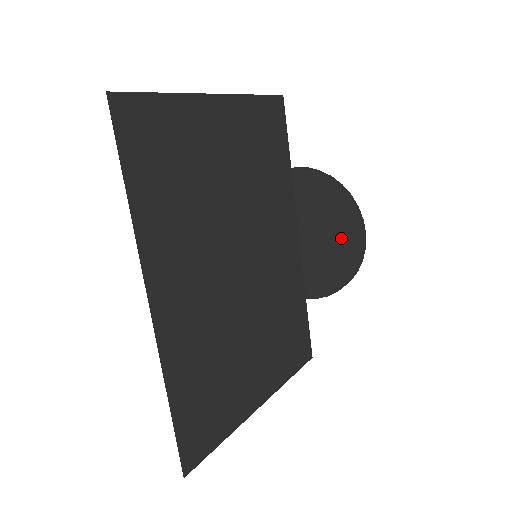
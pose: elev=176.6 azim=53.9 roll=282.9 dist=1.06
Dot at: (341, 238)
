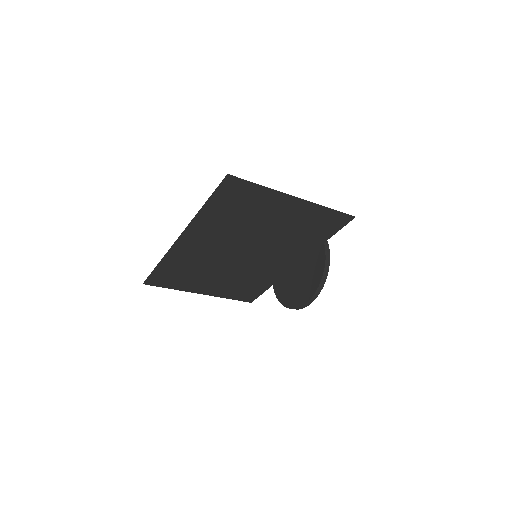
Dot at: (301, 292)
